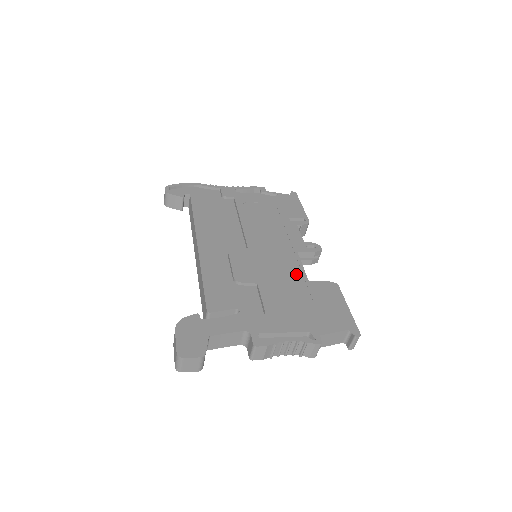
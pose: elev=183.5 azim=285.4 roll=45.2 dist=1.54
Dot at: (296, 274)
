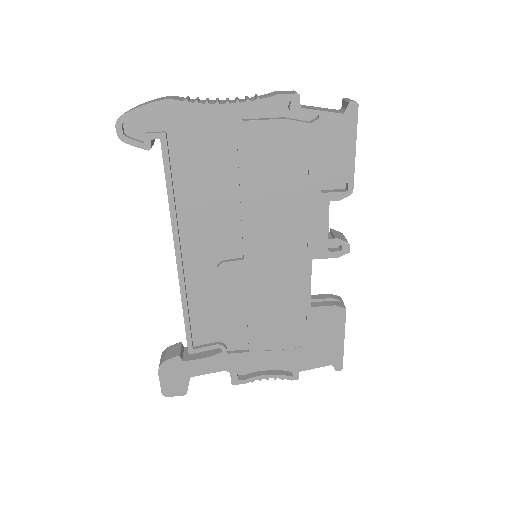
Dot at: (298, 298)
